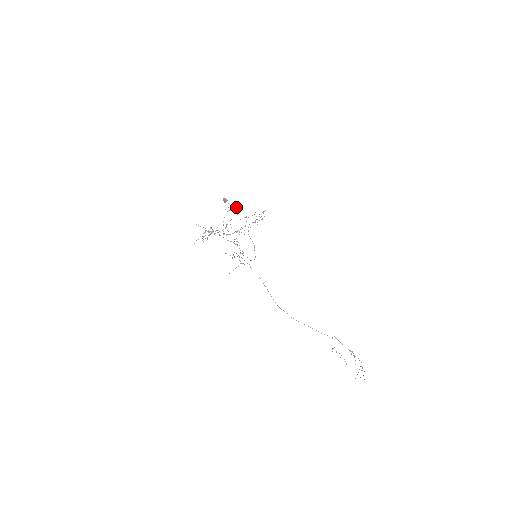
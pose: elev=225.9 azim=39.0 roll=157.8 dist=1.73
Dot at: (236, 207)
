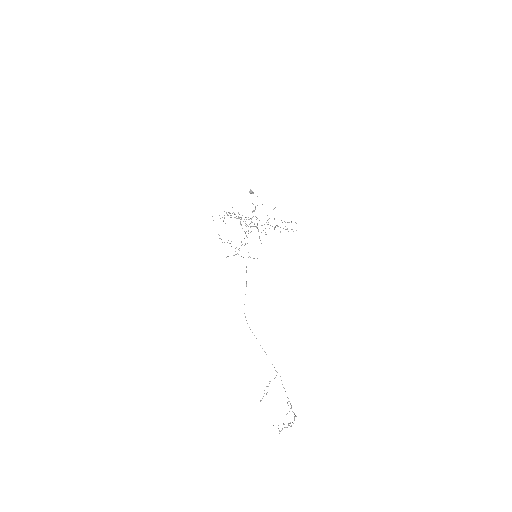
Dot at: occluded
